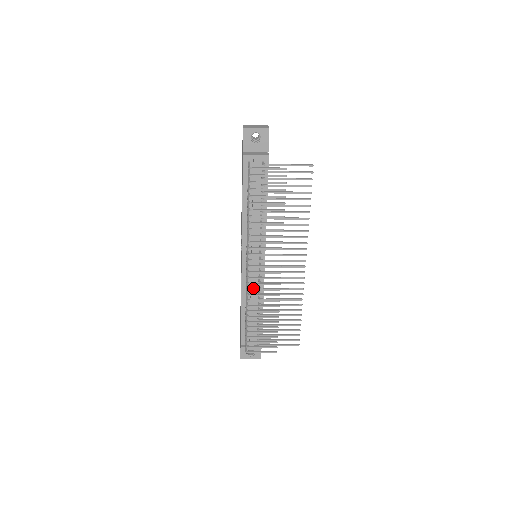
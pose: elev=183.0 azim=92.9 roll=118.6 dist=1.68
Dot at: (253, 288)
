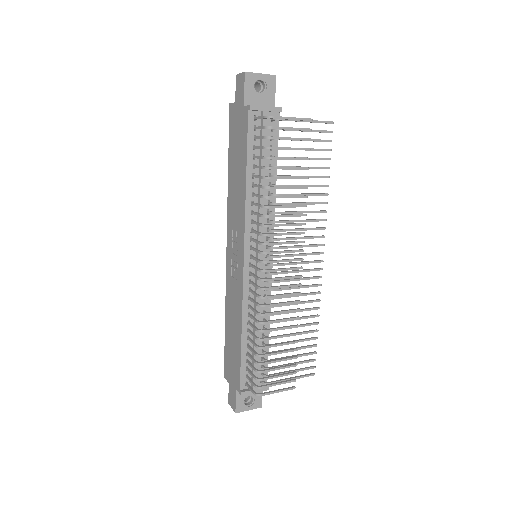
Dot at: (259, 299)
